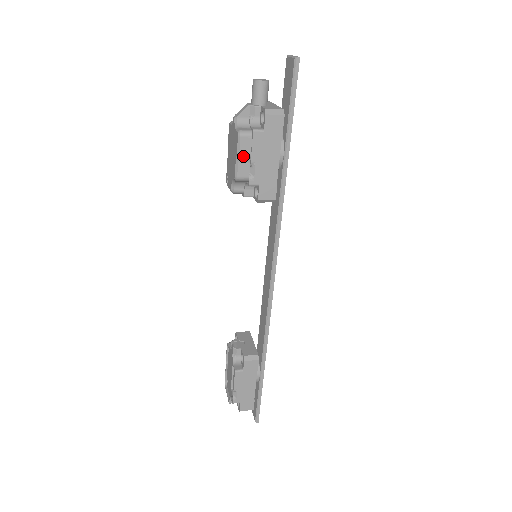
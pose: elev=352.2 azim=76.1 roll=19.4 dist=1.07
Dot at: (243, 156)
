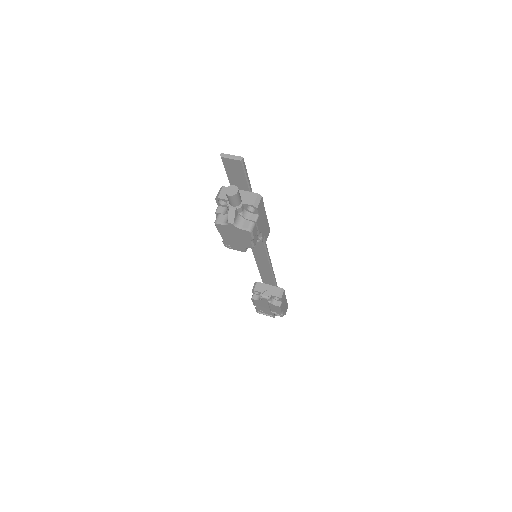
Dot at: occluded
